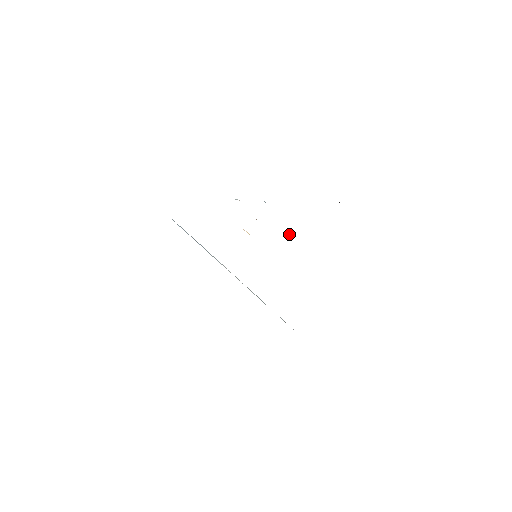
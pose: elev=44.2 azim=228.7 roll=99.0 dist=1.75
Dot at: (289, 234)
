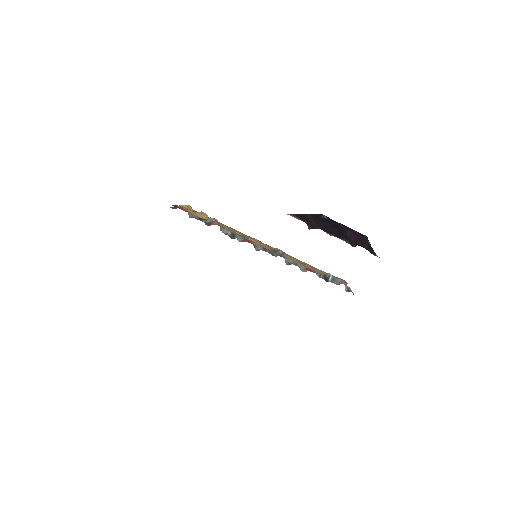
Dot at: (279, 252)
